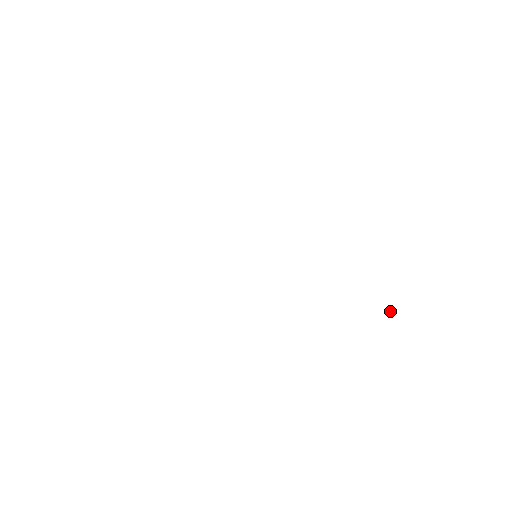
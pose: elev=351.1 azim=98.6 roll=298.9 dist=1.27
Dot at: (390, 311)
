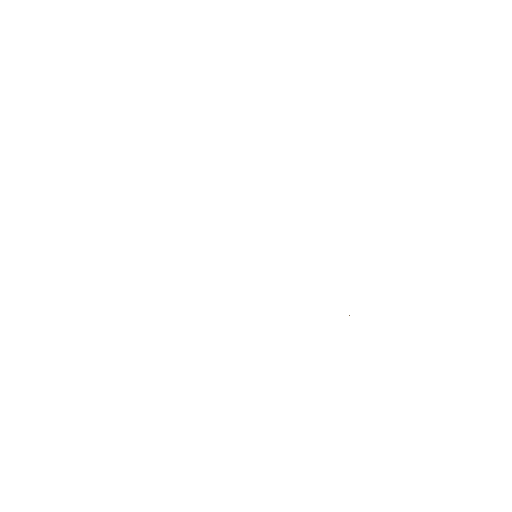
Dot at: occluded
